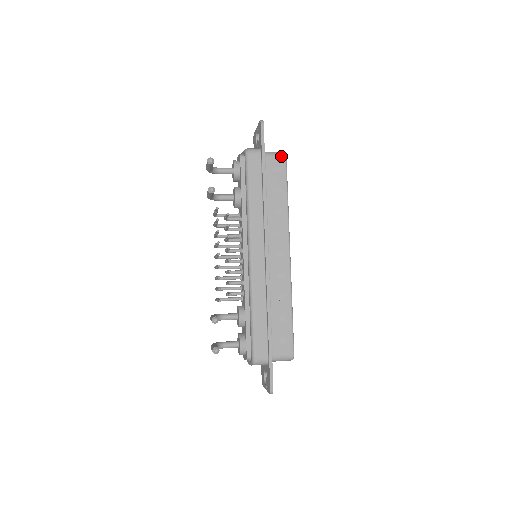
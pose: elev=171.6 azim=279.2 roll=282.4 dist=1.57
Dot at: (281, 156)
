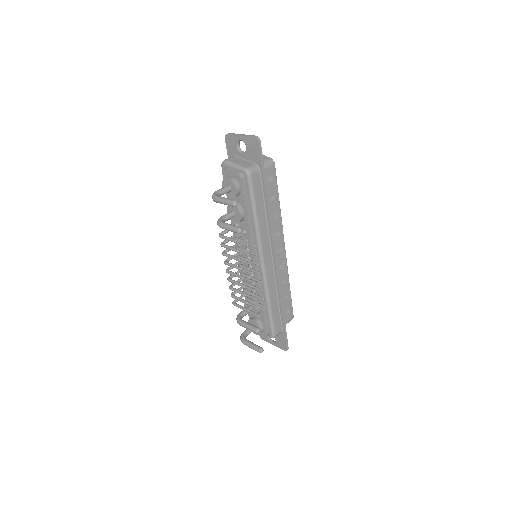
Dot at: (272, 165)
